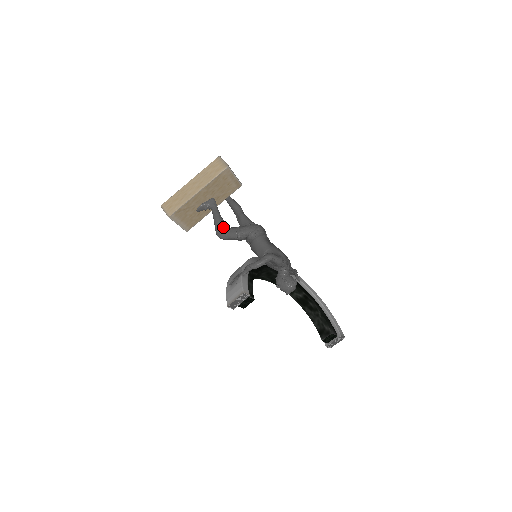
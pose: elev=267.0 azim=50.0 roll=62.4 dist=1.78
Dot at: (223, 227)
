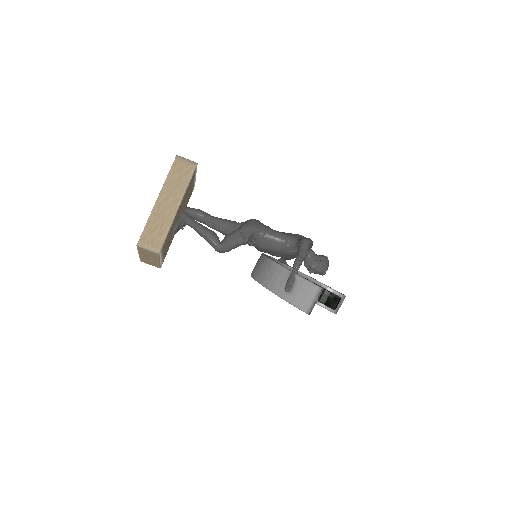
Dot at: (218, 238)
